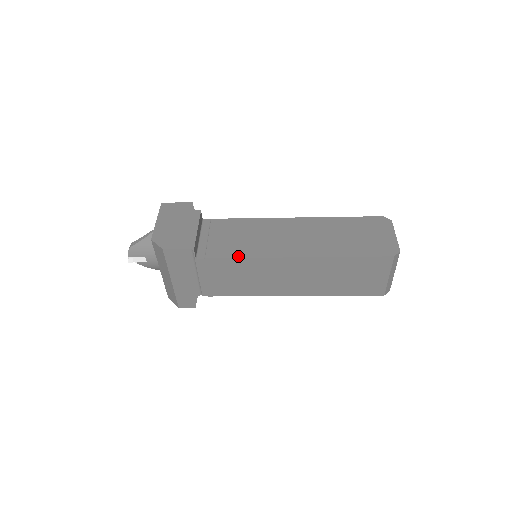
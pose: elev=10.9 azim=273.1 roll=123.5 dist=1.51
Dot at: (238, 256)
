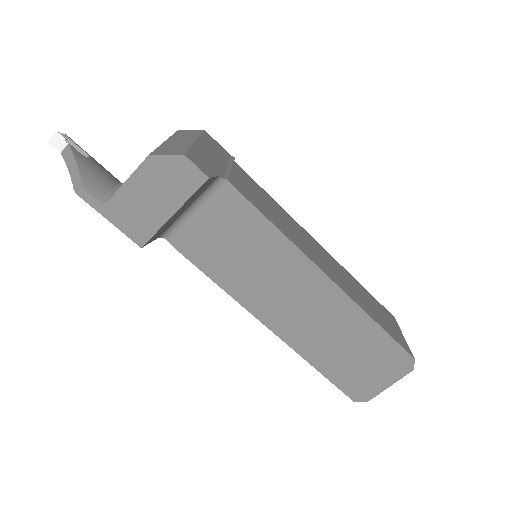
Dot at: occluded
